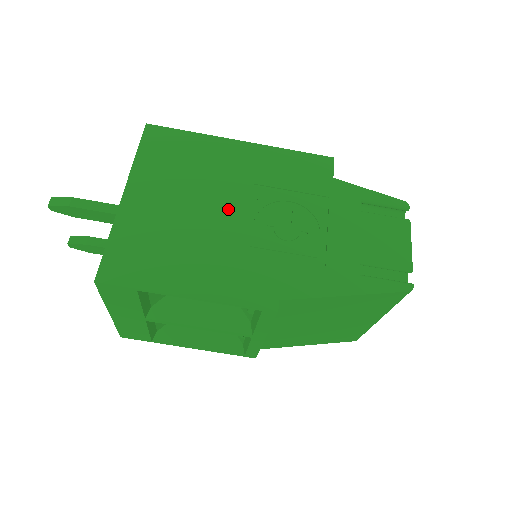
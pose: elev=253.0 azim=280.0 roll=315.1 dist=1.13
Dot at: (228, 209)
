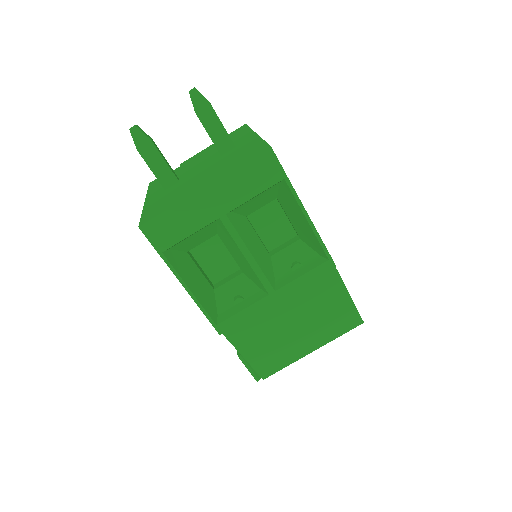
Dot at: occluded
